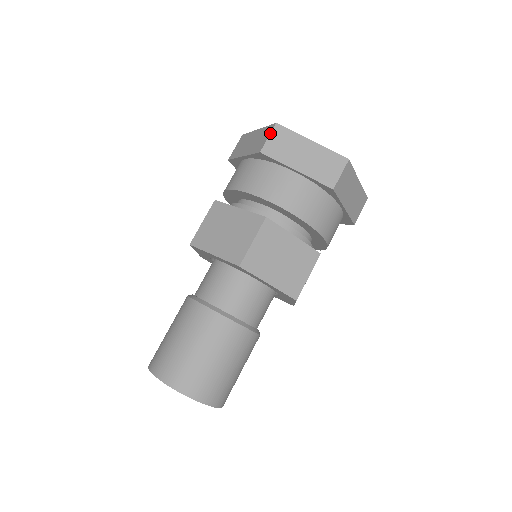
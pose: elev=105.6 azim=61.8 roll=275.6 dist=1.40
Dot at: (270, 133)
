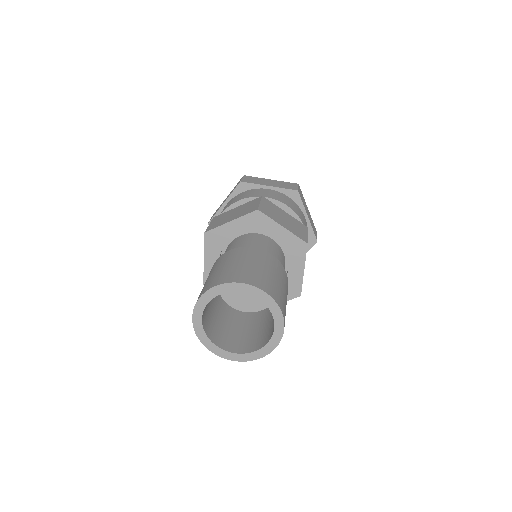
Dot at: (242, 177)
